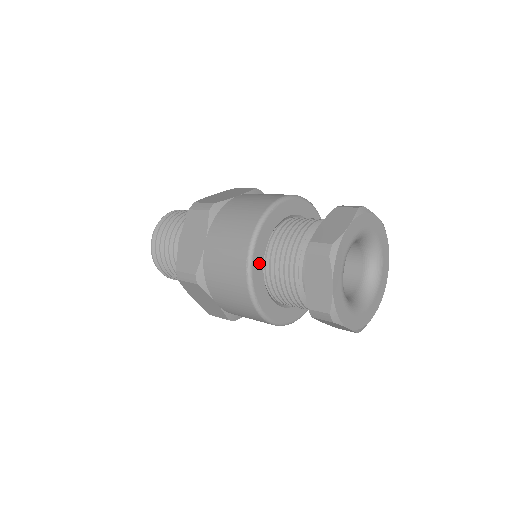
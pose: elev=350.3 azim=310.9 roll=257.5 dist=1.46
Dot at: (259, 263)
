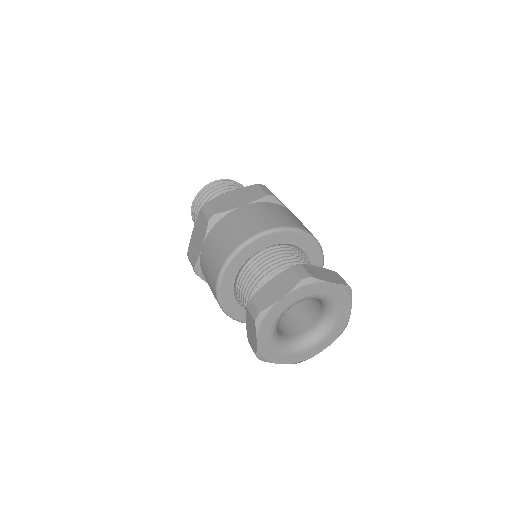
Dot at: occluded
